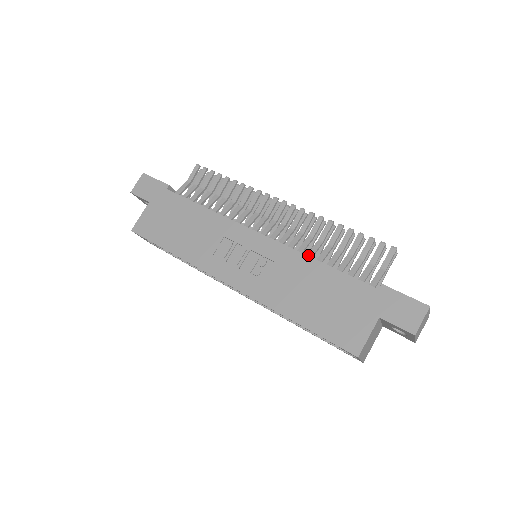
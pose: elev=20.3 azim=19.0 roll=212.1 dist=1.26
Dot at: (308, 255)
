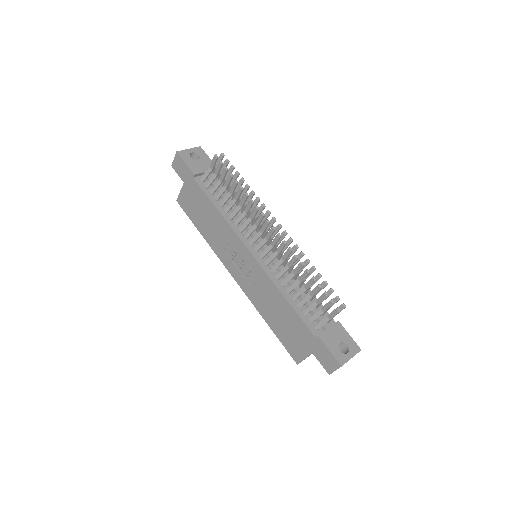
Dot at: (282, 283)
